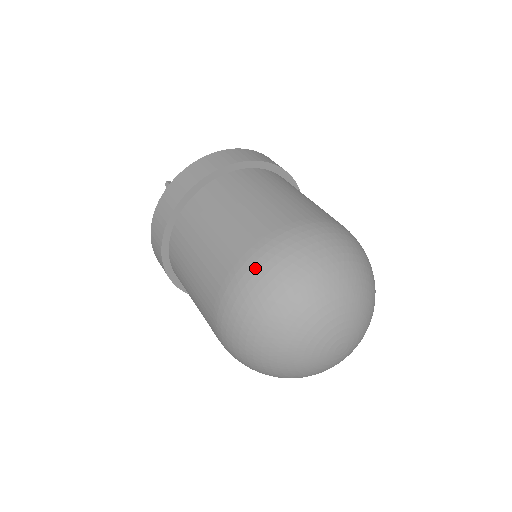
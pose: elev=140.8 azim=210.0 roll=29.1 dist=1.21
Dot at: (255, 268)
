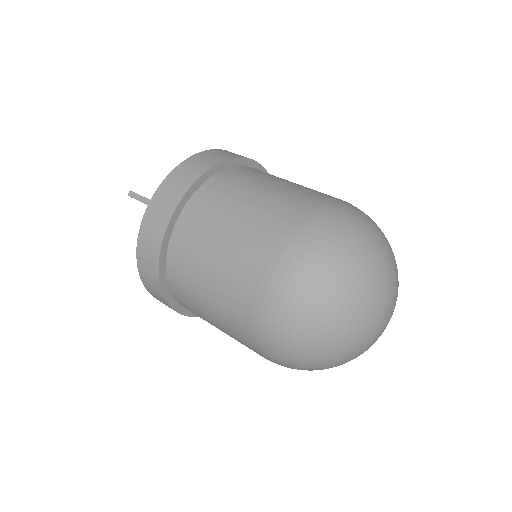
Dot at: (313, 234)
